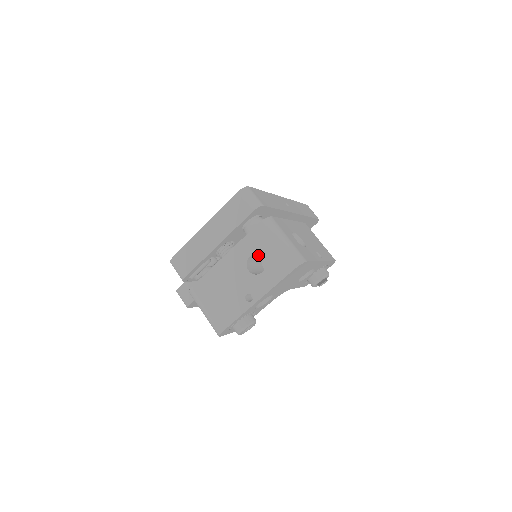
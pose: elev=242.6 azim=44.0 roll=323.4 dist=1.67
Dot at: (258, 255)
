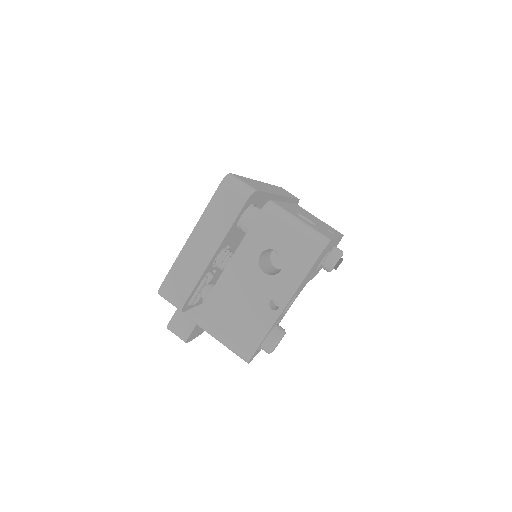
Dot at: (266, 251)
